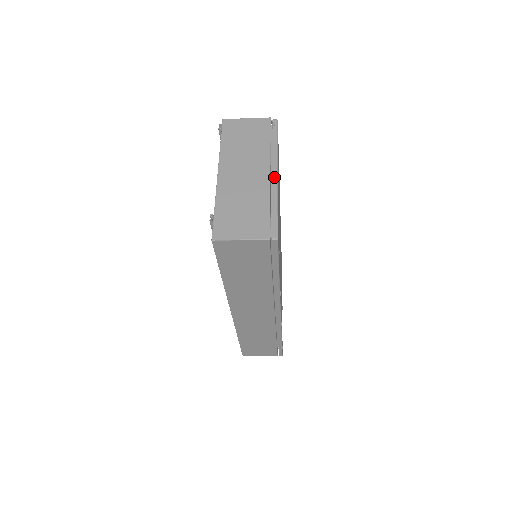
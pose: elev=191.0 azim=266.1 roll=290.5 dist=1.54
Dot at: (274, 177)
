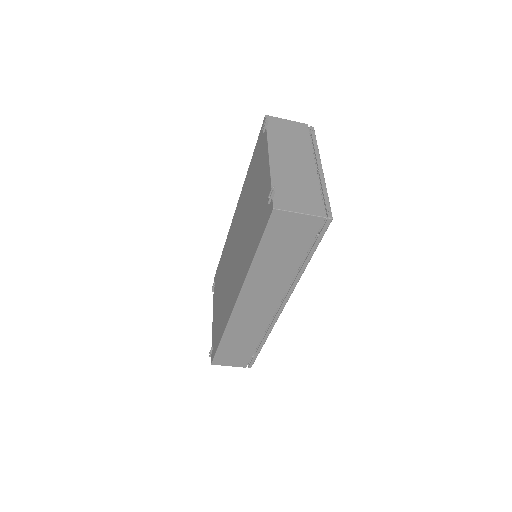
Dot at: (320, 170)
